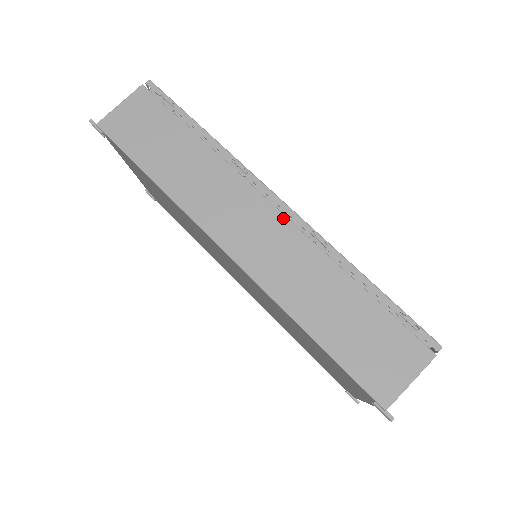
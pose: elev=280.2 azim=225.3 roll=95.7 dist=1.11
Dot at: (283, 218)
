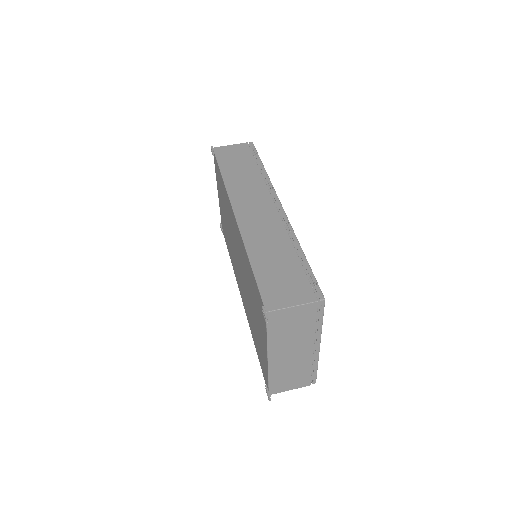
Dot at: (276, 211)
